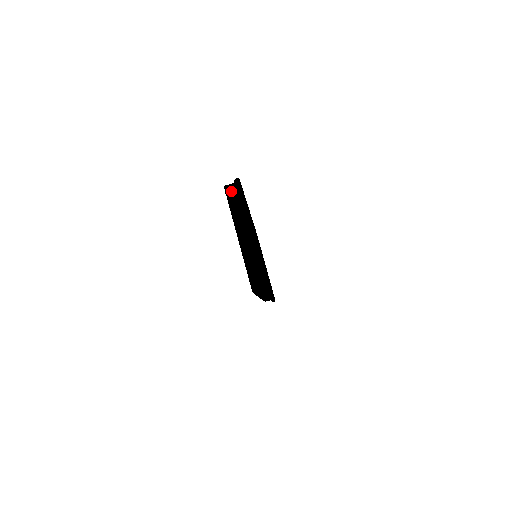
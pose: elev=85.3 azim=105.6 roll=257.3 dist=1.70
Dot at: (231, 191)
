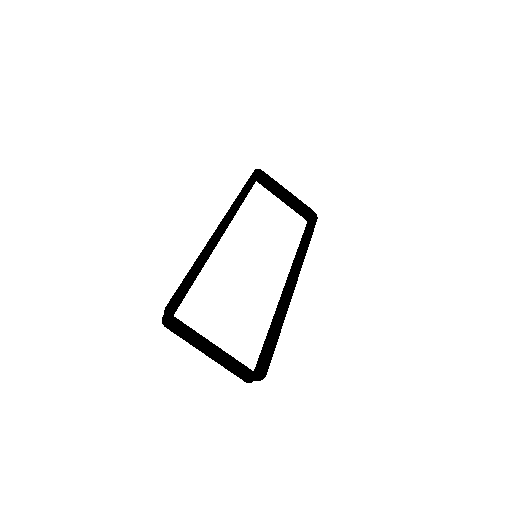
Dot at: (169, 326)
